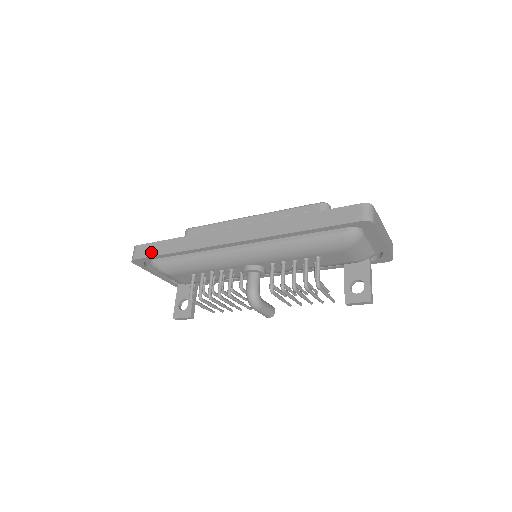
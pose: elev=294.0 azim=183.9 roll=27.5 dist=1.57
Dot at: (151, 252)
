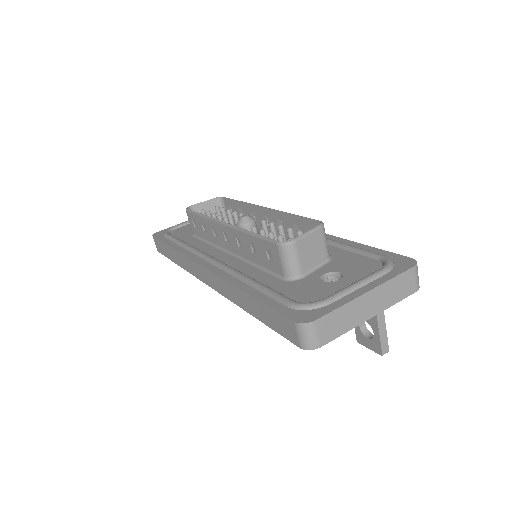
Dot at: (163, 252)
